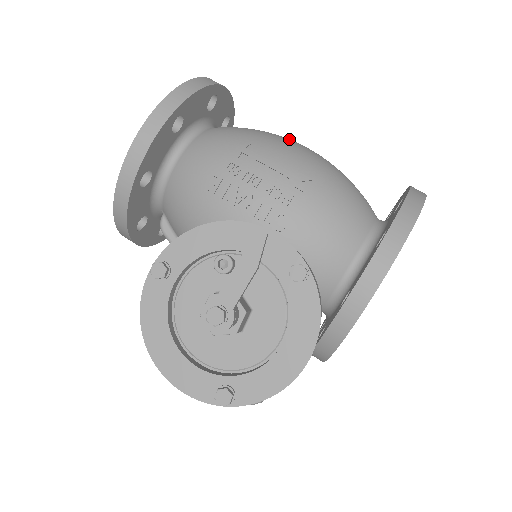
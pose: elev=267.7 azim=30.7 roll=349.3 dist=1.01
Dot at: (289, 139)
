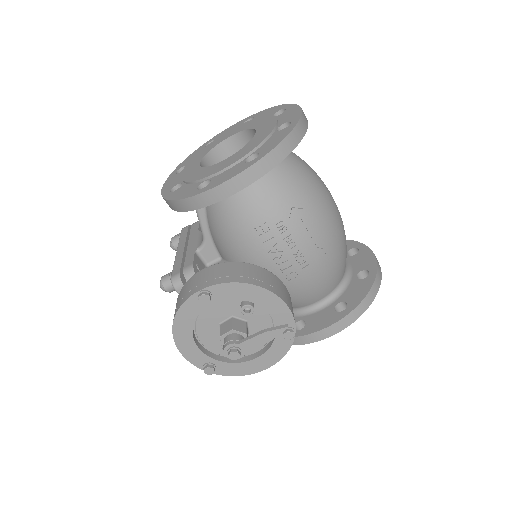
Dot at: (328, 197)
